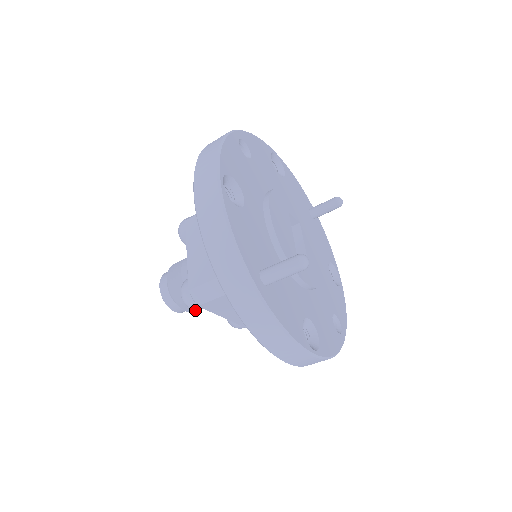
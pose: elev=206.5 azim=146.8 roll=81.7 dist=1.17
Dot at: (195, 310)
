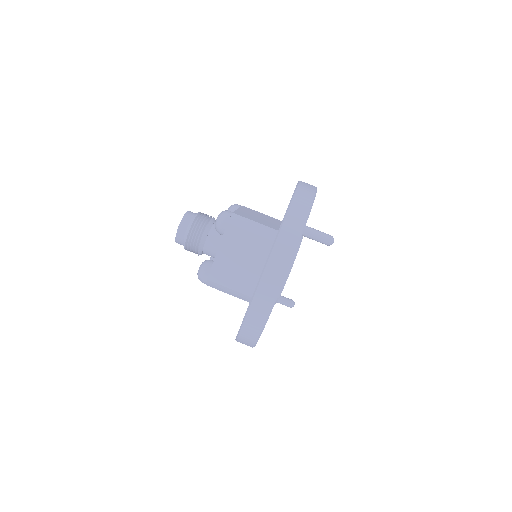
Dot at: (189, 242)
